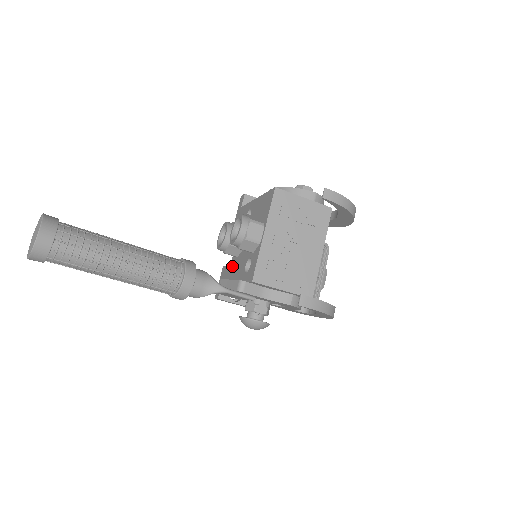
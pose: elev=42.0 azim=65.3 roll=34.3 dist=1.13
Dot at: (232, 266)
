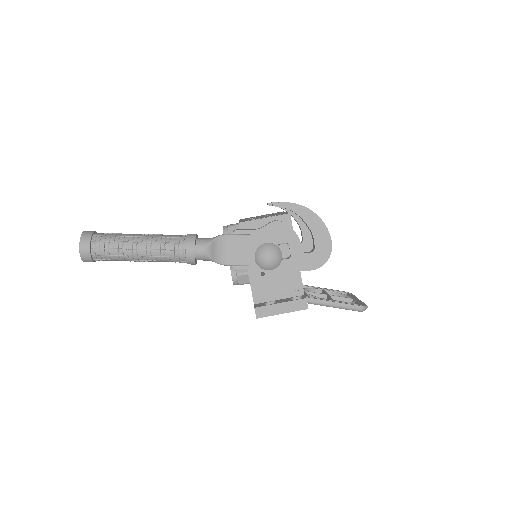
Dot at: occluded
